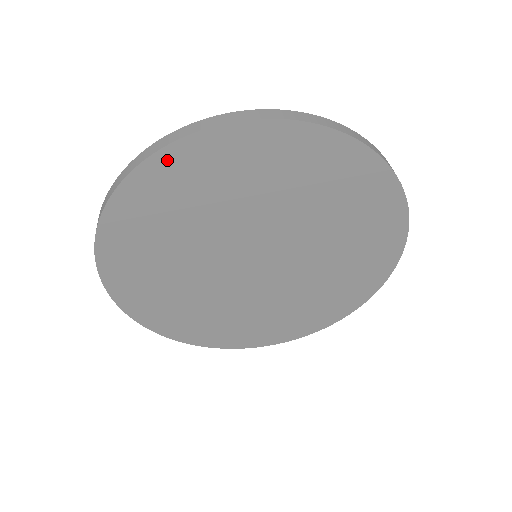
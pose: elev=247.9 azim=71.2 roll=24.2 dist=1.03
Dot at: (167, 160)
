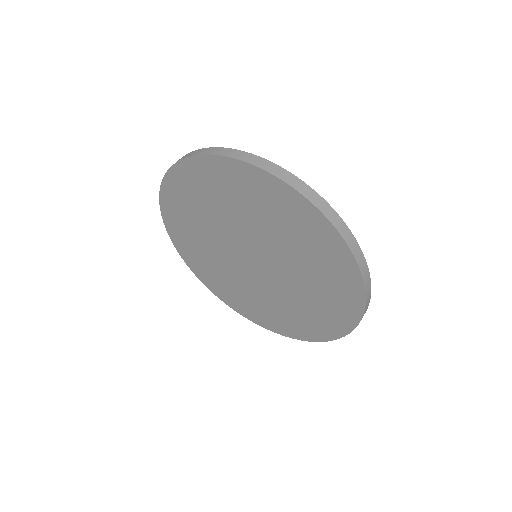
Dot at: (272, 182)
